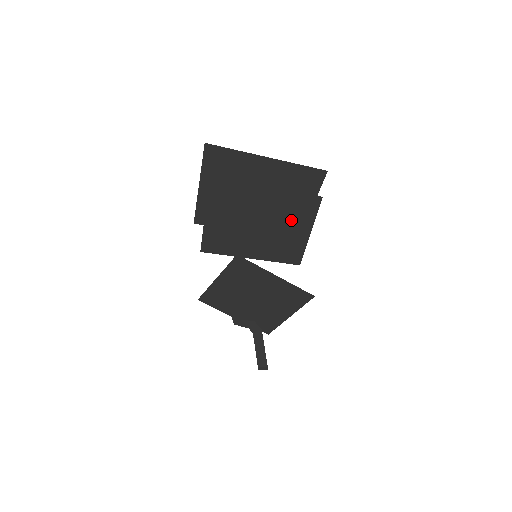
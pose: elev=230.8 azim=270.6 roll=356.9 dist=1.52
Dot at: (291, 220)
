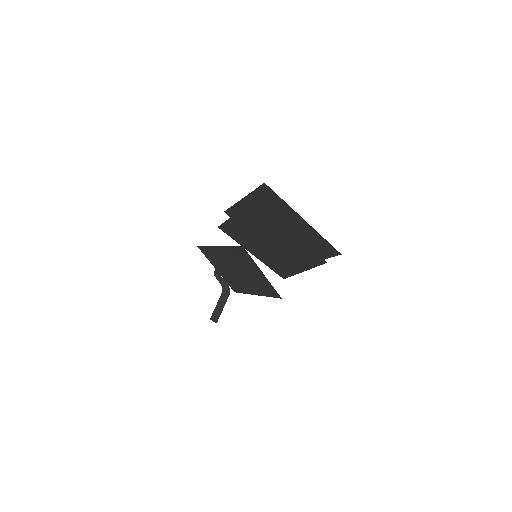
Dot at: (296, 257)
